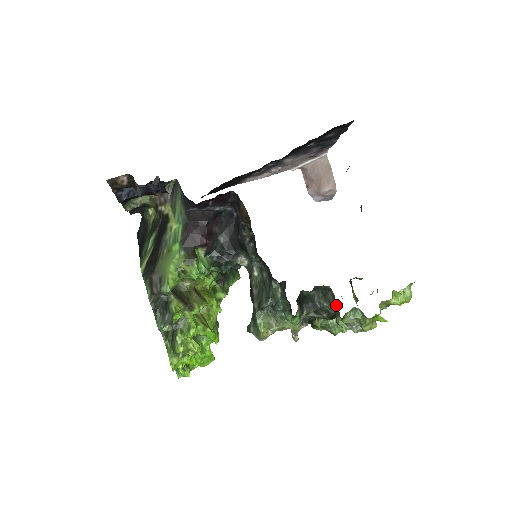
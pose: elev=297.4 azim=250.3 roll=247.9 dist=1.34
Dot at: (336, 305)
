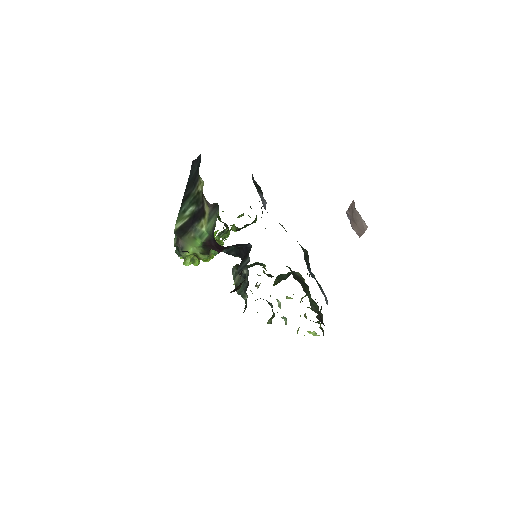
Dot at: occluded
